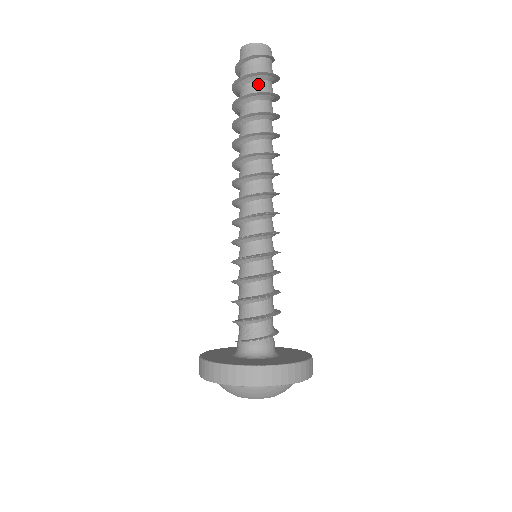
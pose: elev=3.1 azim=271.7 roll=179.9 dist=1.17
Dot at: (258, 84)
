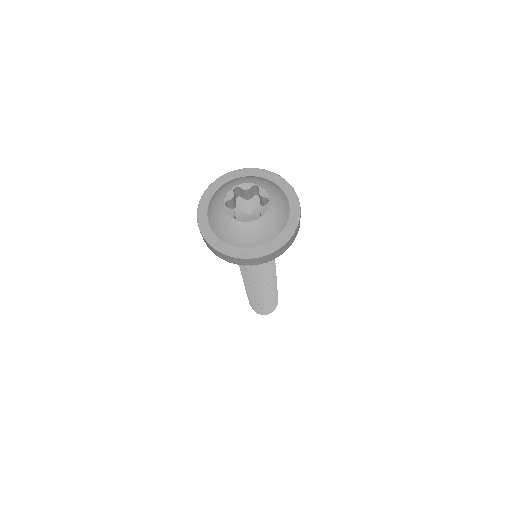
Dot at: occluded
